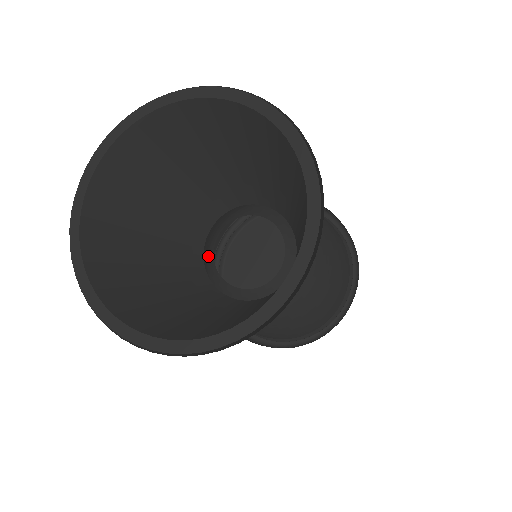
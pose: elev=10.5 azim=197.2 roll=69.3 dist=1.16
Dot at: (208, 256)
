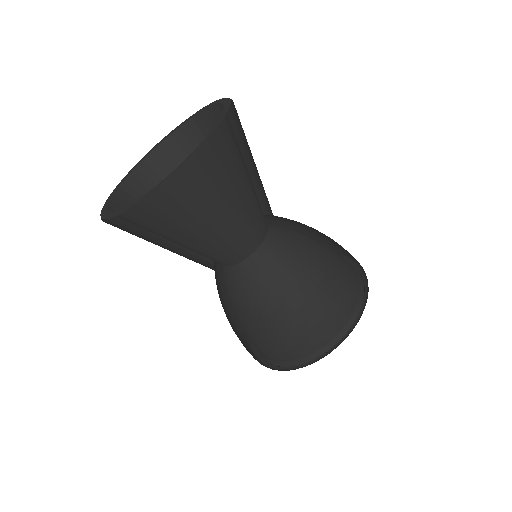
Dot at: occluded
